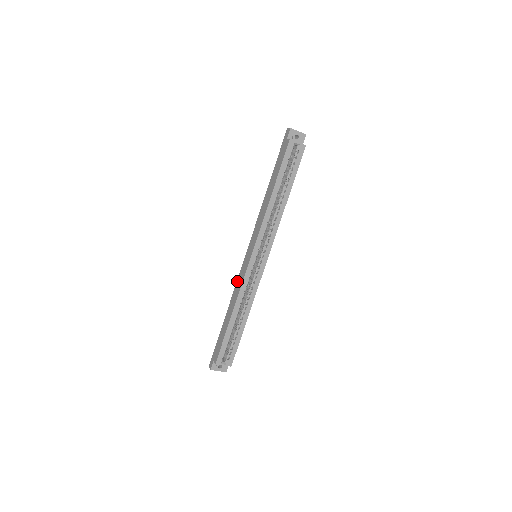
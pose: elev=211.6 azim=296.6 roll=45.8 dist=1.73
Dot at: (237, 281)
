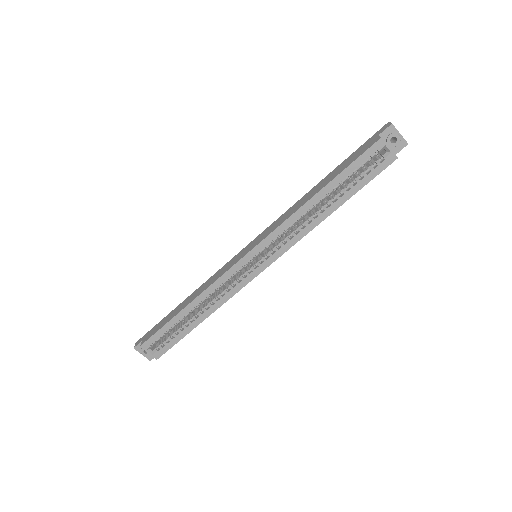
Dot at: (218, 271)
